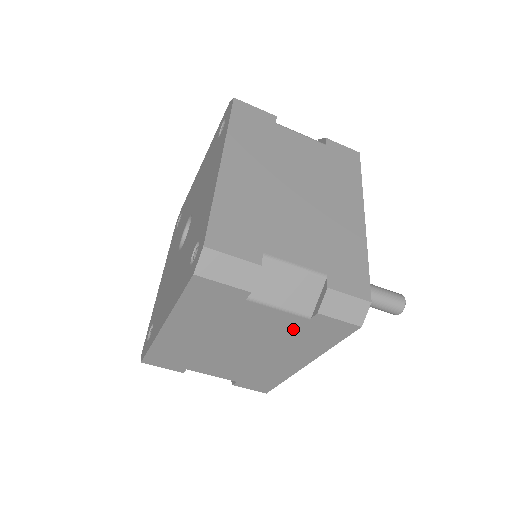
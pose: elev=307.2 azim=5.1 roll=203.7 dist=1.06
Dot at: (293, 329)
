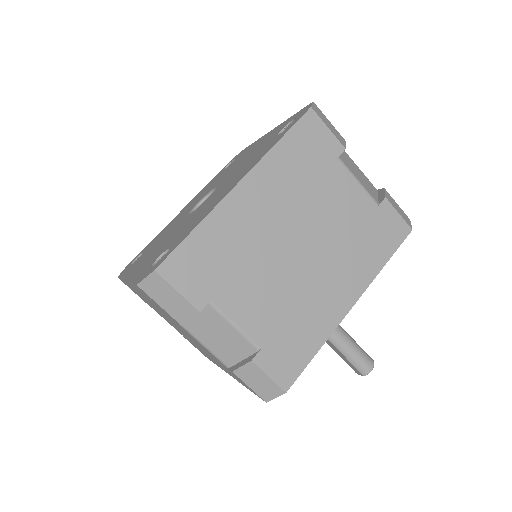
Dot at: (360, 221)
